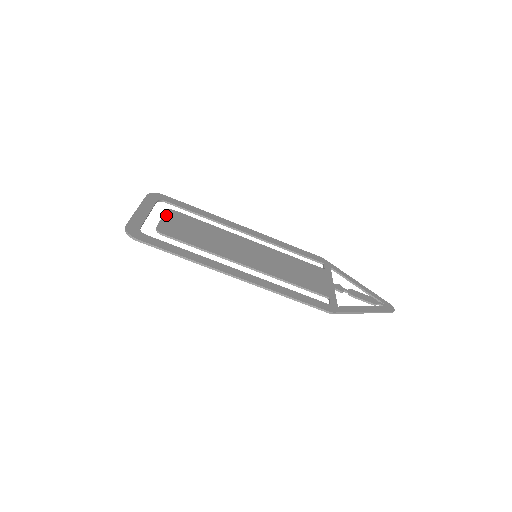
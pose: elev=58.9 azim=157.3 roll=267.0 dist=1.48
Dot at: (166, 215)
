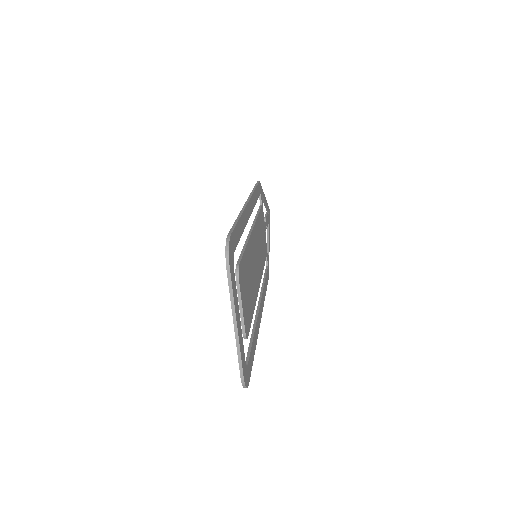
Dot at: (242, 292)
